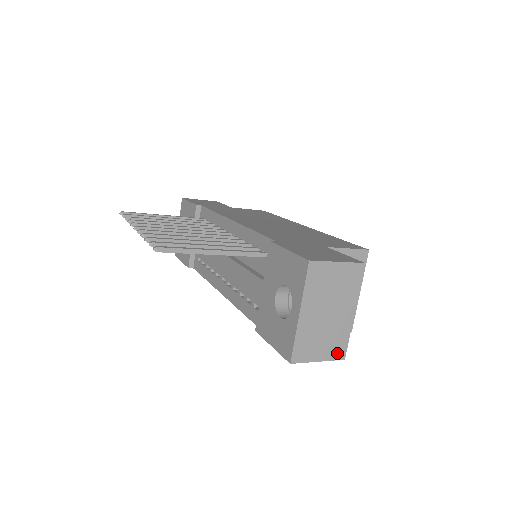
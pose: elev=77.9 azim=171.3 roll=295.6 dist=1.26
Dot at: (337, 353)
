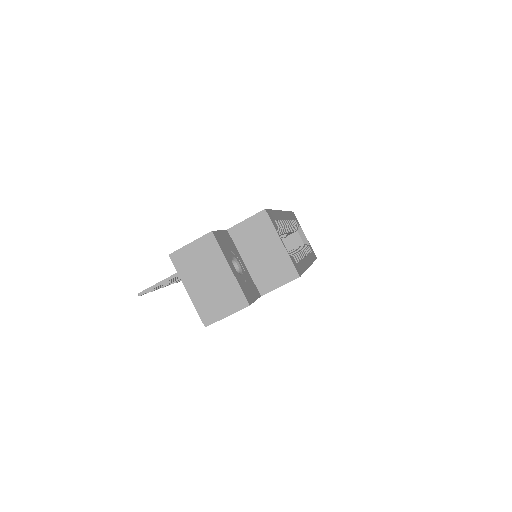
Dot at: (239, 304)
